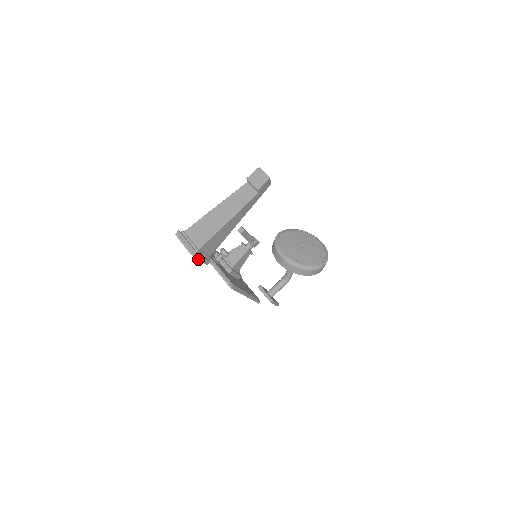
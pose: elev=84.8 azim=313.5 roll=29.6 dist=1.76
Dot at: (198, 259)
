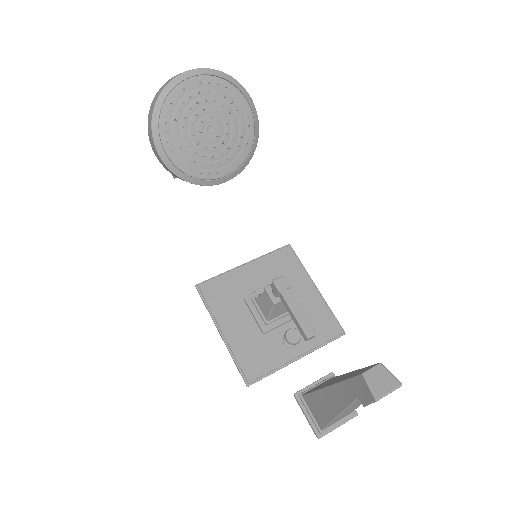
Dot at: occluded
